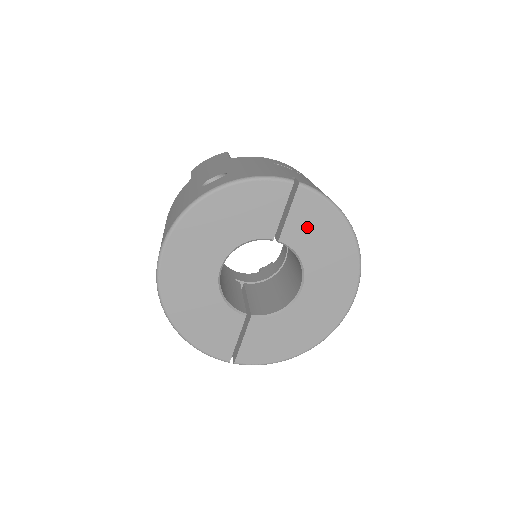
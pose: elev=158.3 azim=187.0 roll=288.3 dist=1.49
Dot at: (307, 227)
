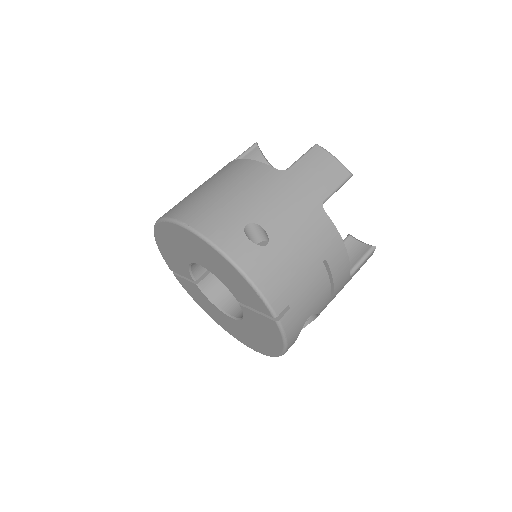
Dot at: (260, 325)
